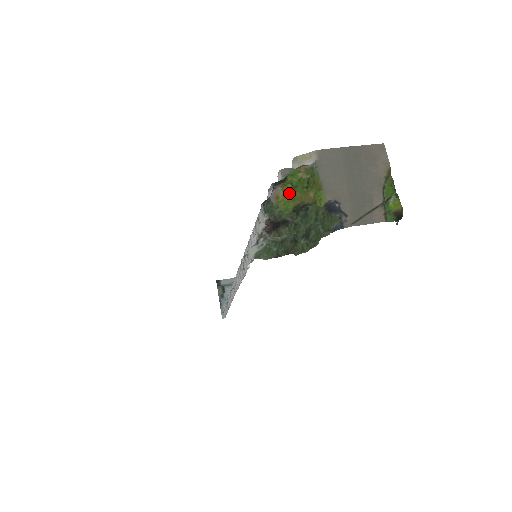
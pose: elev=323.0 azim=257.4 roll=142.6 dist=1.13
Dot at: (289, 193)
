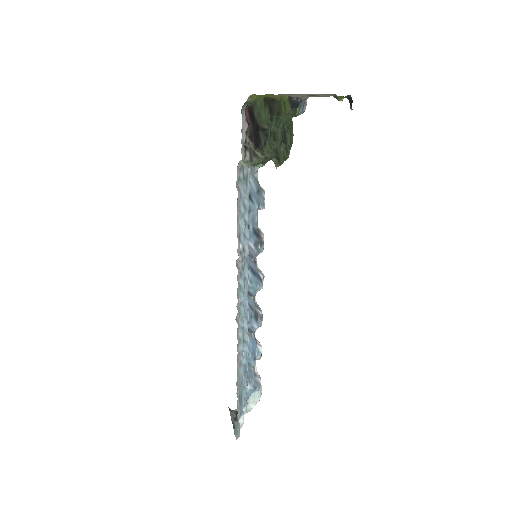
Dot at: (260, 95)
